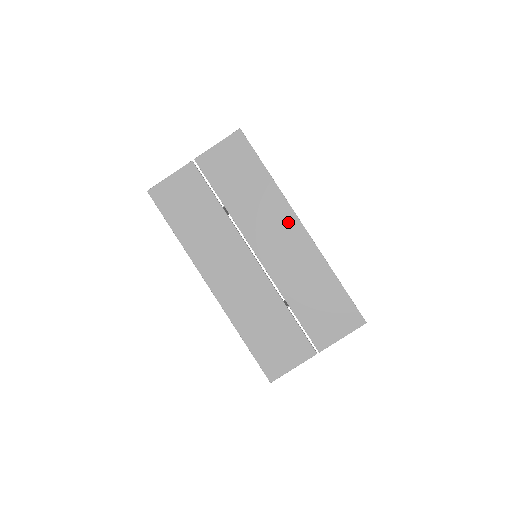
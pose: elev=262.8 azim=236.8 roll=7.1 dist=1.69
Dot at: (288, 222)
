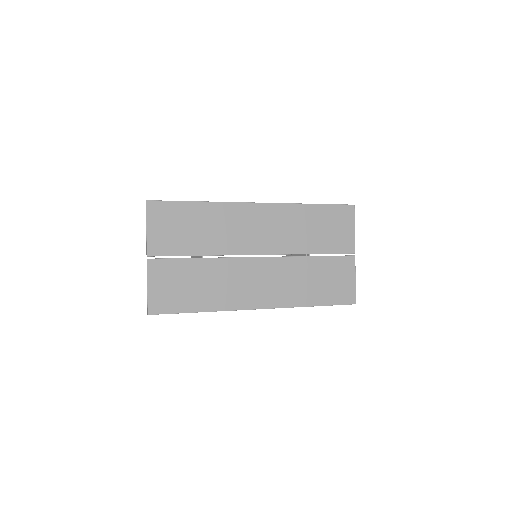
Dot at: (248, 213)
